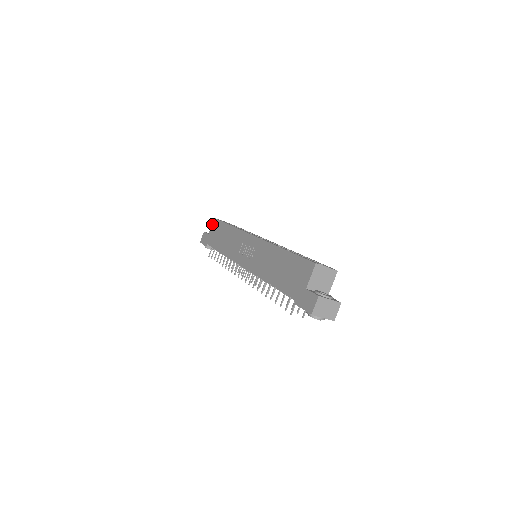
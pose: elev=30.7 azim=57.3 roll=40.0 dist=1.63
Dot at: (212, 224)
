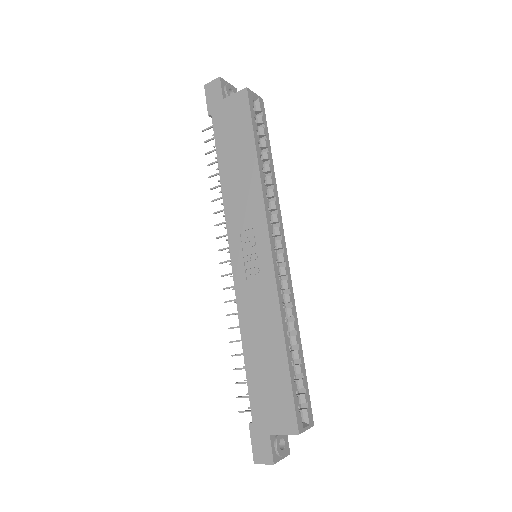
Dot at: (237, 93)
